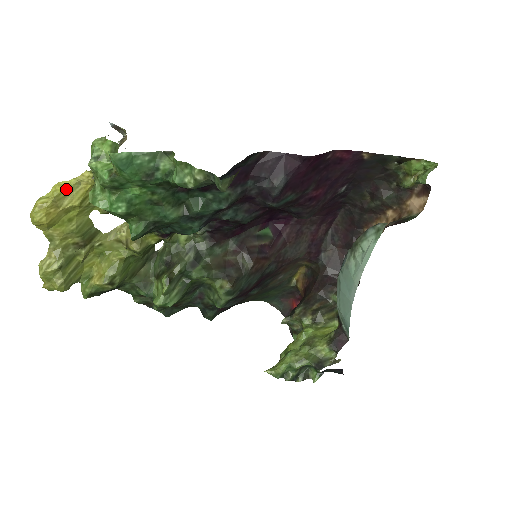
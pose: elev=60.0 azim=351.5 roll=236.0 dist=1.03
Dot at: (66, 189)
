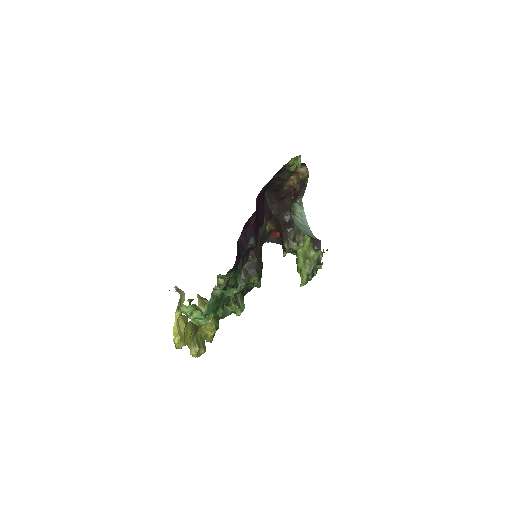
Dot at: (177, 327)
